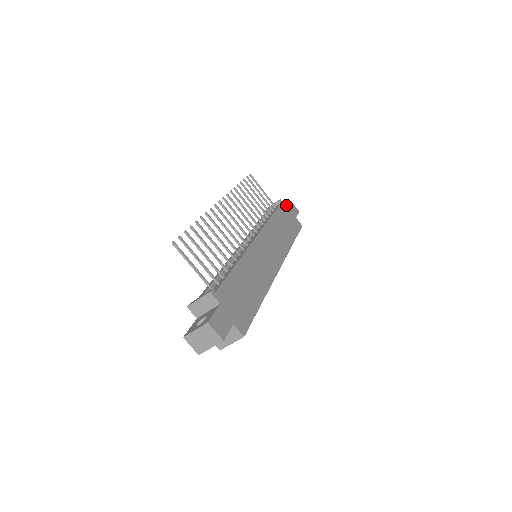
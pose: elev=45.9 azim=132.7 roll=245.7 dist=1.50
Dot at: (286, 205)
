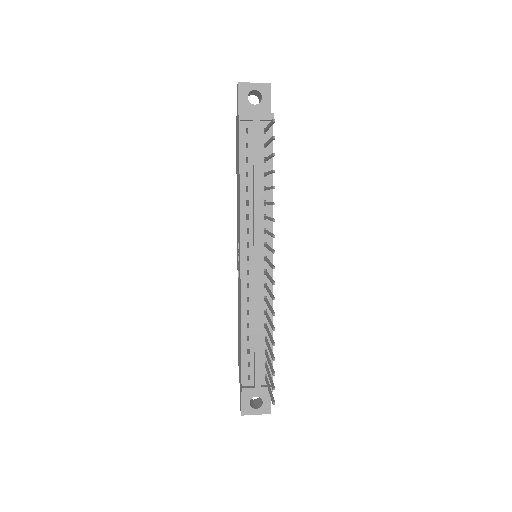
Dot at: (267, 101)
